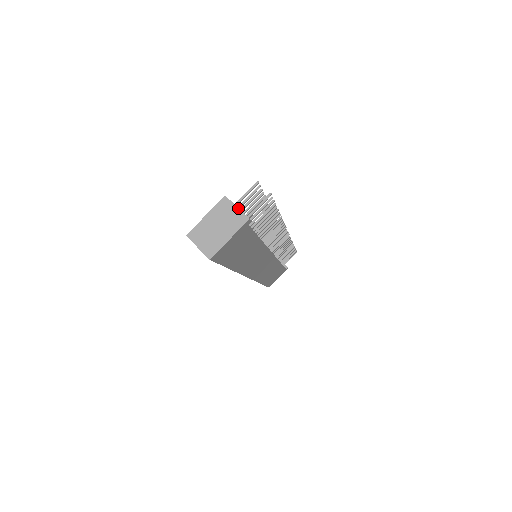
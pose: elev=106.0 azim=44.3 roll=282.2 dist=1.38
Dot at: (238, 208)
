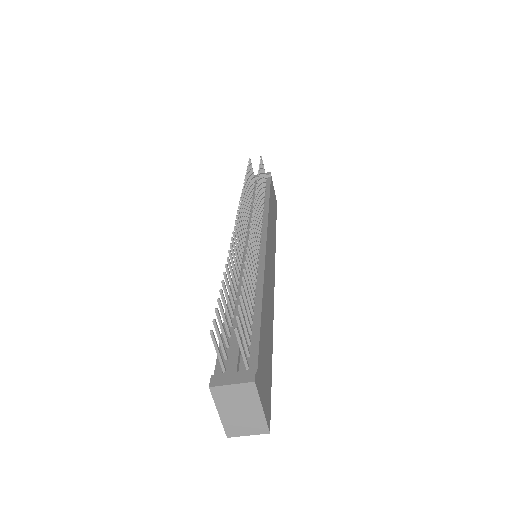
Dot at: (233, 385)
